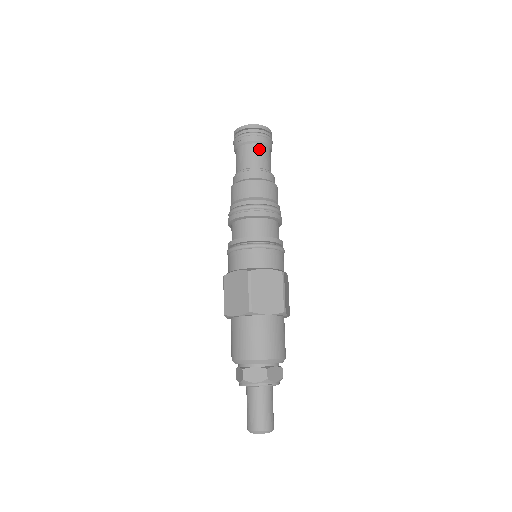
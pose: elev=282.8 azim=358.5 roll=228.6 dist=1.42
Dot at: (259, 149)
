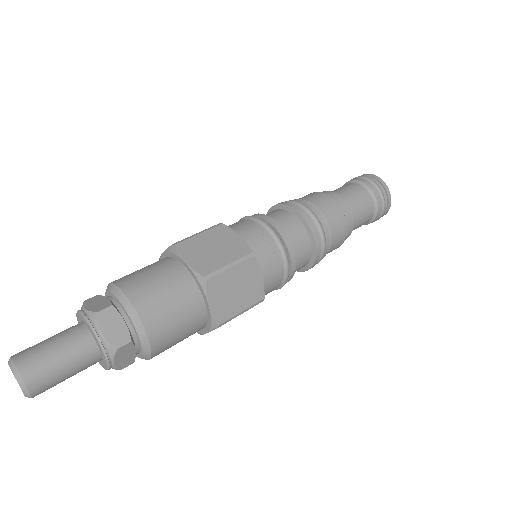
Dot at: (370, 208)
